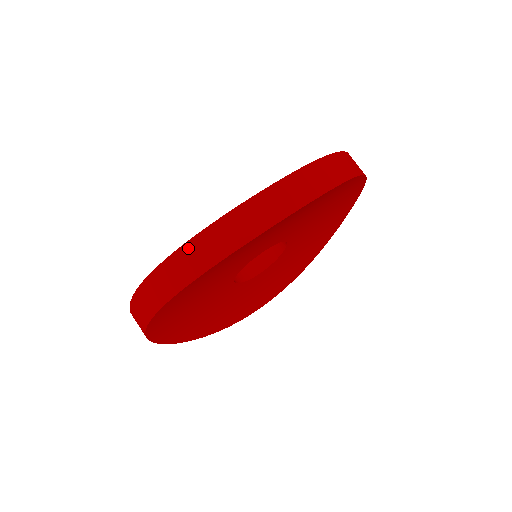
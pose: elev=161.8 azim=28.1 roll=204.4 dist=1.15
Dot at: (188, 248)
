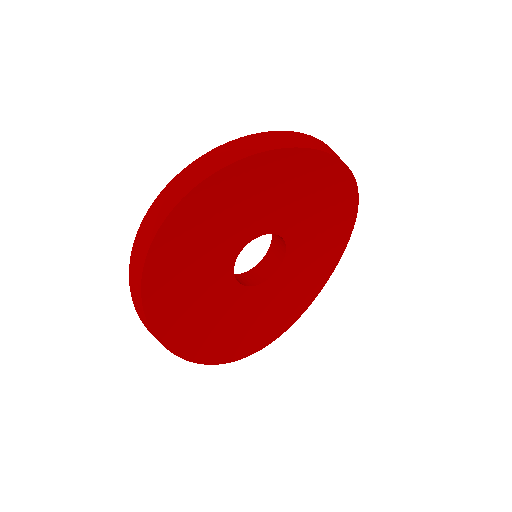
Dot at: (252, 137)
